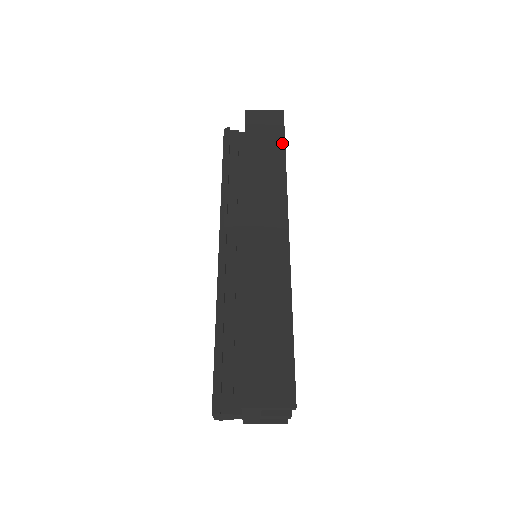
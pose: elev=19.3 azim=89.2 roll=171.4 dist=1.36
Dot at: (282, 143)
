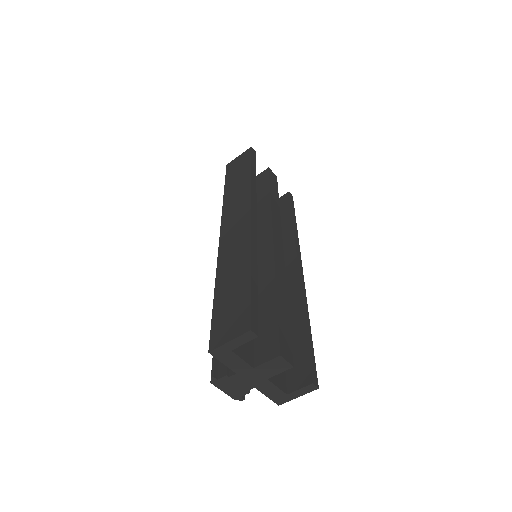
Dot at: (249, 165)
